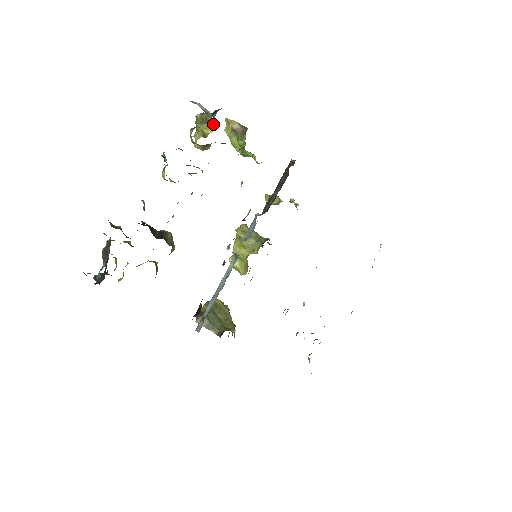
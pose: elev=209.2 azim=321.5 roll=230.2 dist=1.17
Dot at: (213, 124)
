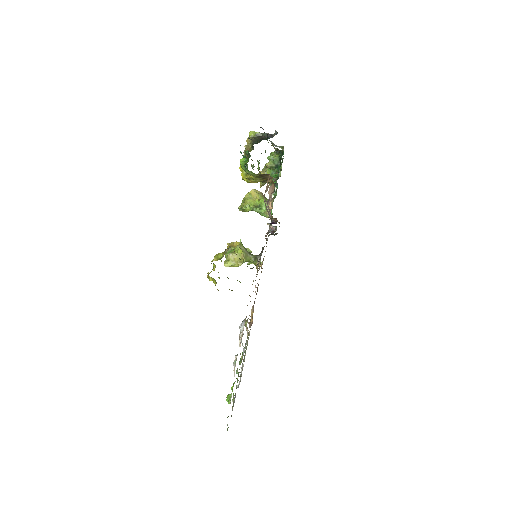
Dot at: occluded
